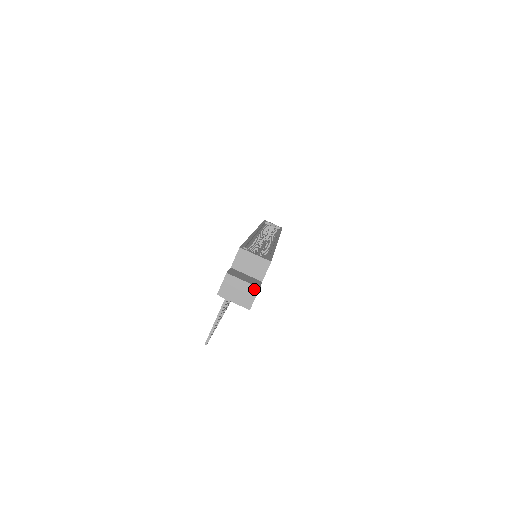
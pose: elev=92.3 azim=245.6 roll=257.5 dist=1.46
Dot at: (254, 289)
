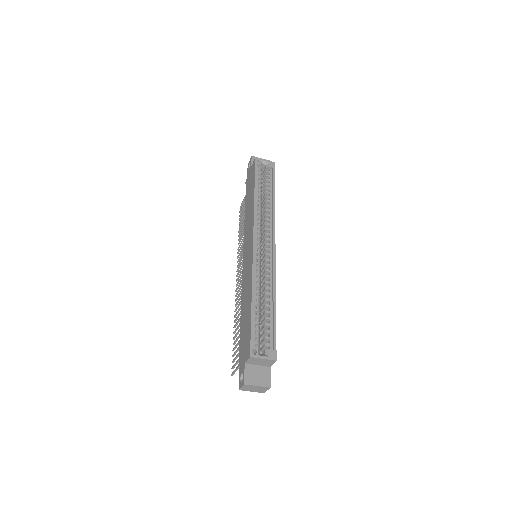
Dot at: (266, 388)
